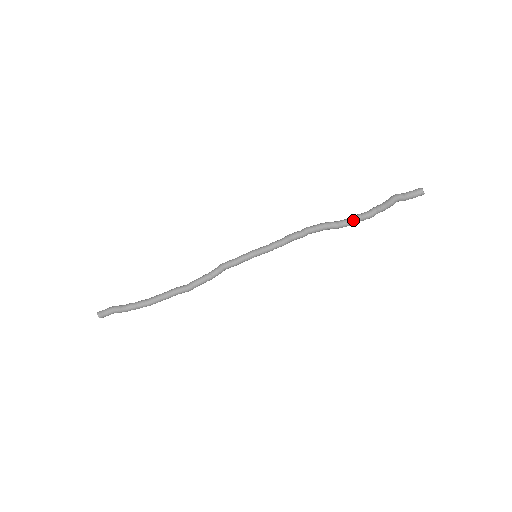
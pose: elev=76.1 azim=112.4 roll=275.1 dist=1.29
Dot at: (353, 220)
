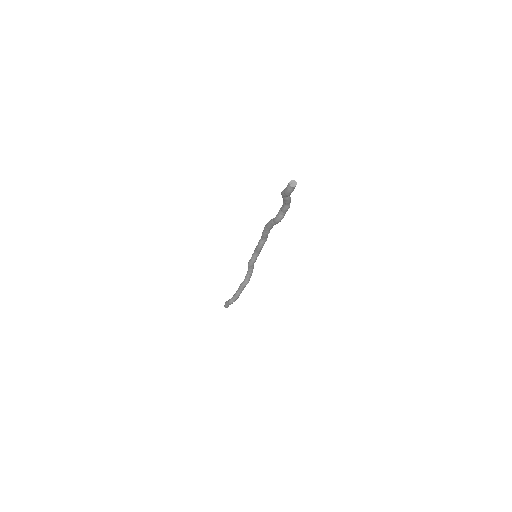
Dot at: (279, 216)
